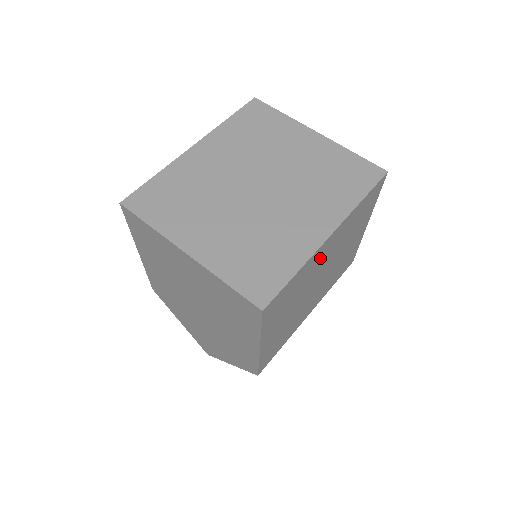
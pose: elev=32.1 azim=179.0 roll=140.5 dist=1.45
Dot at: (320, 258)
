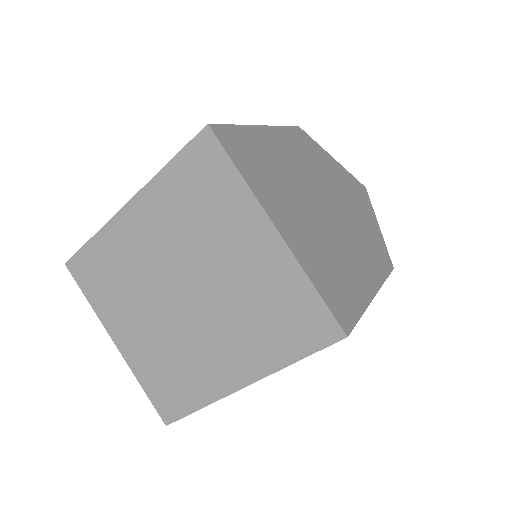
Dot at: occluded
